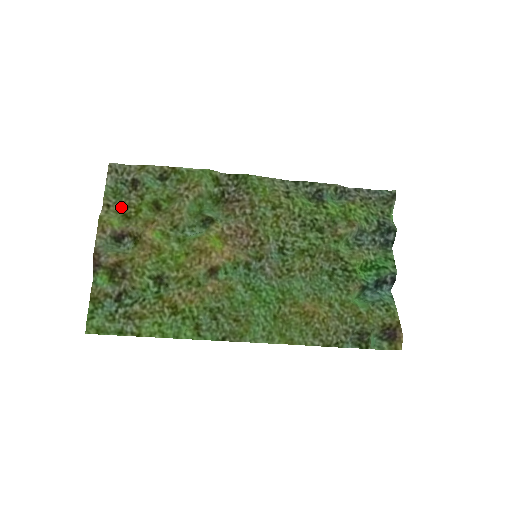
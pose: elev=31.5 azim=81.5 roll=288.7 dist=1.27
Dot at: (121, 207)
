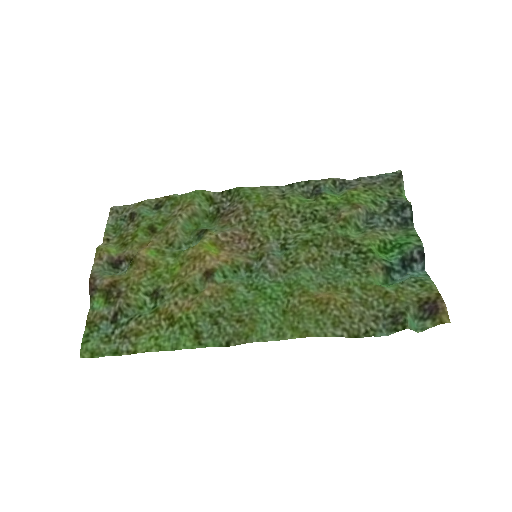
Dot at: (120, 239)
